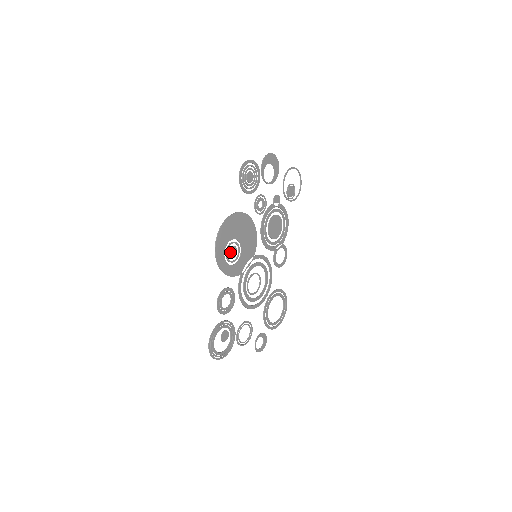
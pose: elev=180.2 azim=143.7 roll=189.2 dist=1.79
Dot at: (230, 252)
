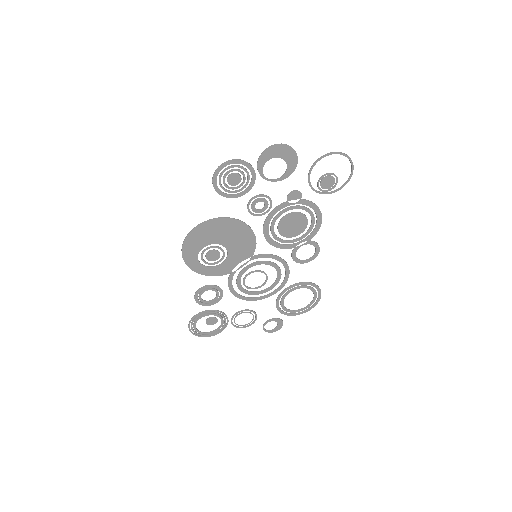
Dot at: (208, 256)
